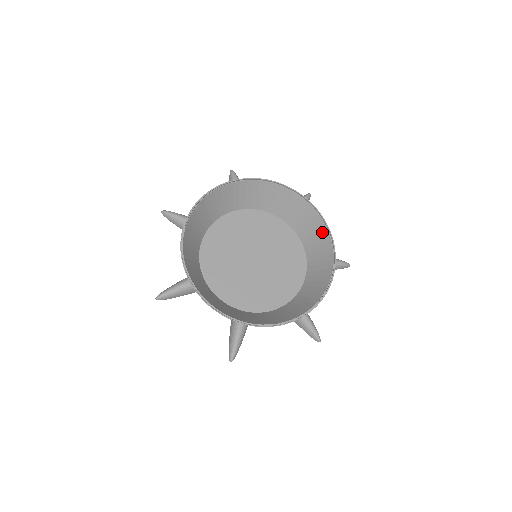
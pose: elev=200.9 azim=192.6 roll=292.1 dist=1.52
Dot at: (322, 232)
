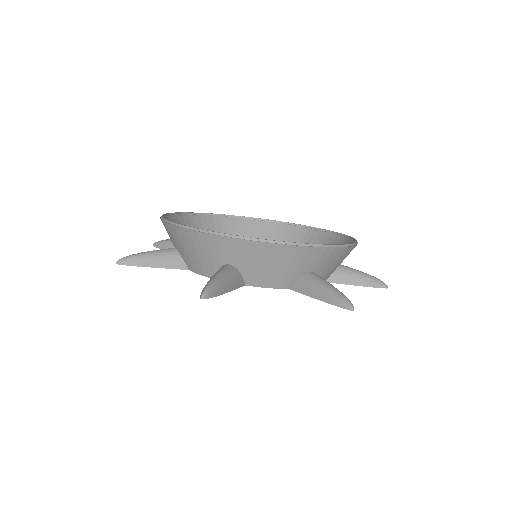
Dot at: (338, 243)
